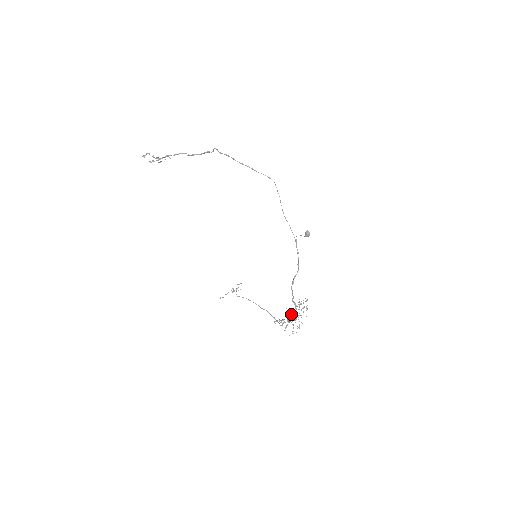
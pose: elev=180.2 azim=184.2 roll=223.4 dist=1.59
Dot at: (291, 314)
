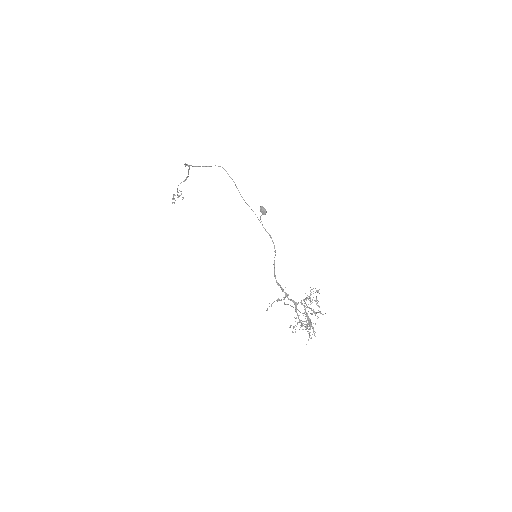
Dot at: (297, 315)
